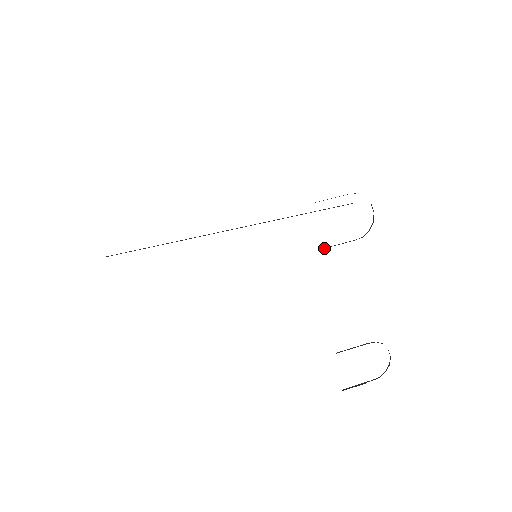
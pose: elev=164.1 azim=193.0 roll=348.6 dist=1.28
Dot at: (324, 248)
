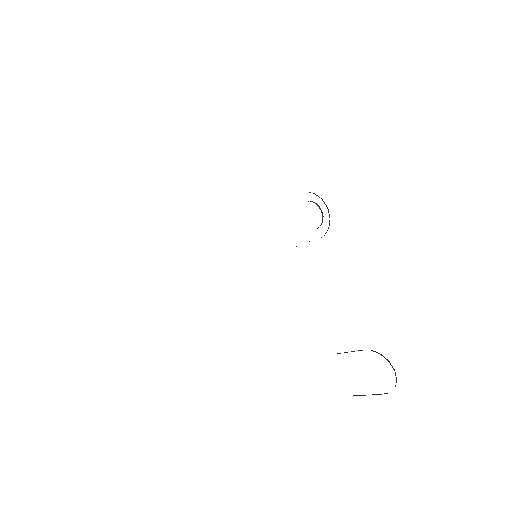
Dot at: occluded
